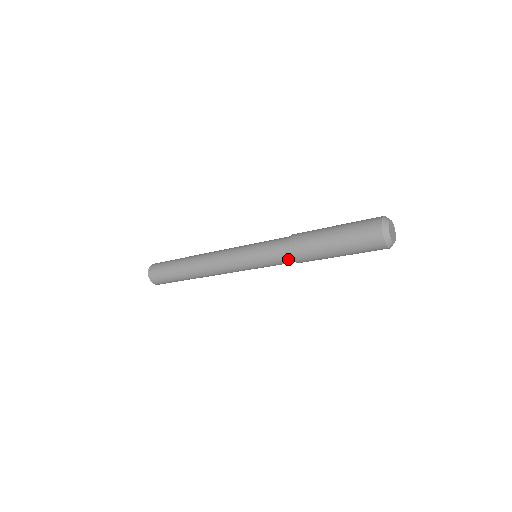
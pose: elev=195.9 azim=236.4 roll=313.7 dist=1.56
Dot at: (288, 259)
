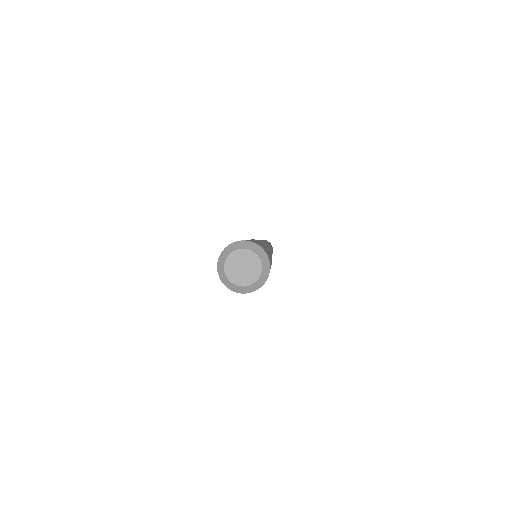
Dot at: occluded
